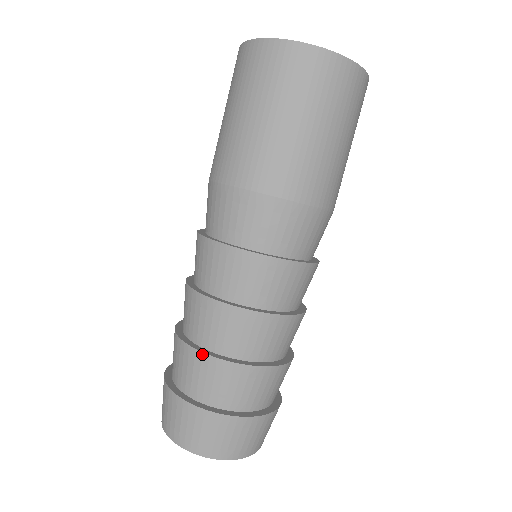
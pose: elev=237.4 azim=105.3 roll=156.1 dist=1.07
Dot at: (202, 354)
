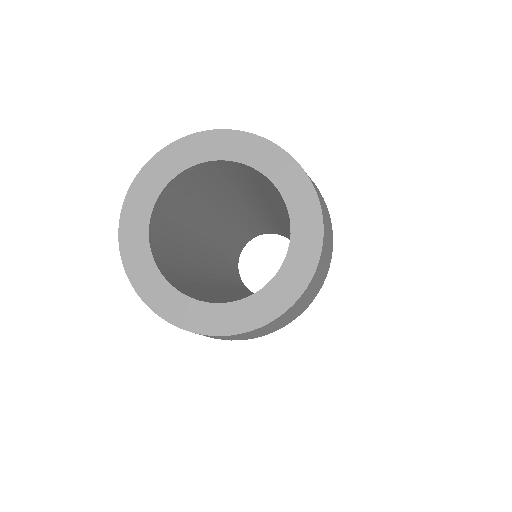
Dot at: occluded
